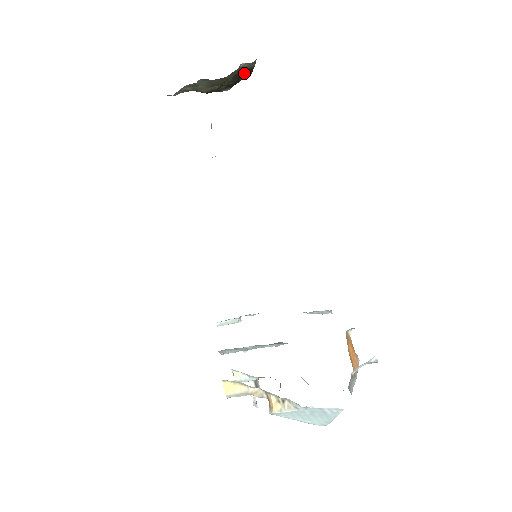
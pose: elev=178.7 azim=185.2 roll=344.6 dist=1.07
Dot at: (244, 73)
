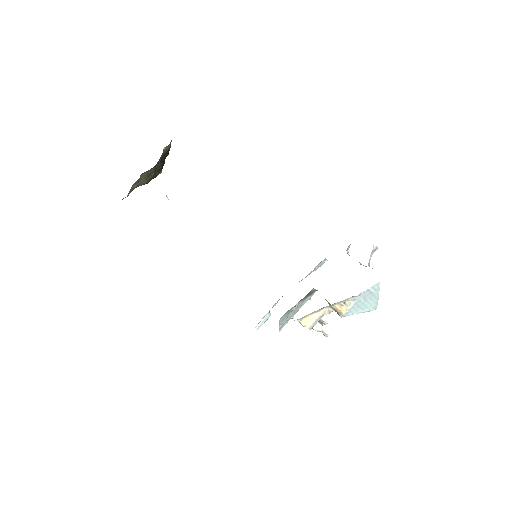
Dot at: (165, 156)
